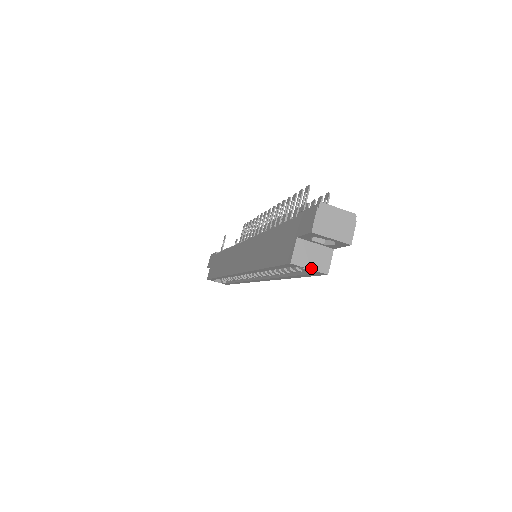
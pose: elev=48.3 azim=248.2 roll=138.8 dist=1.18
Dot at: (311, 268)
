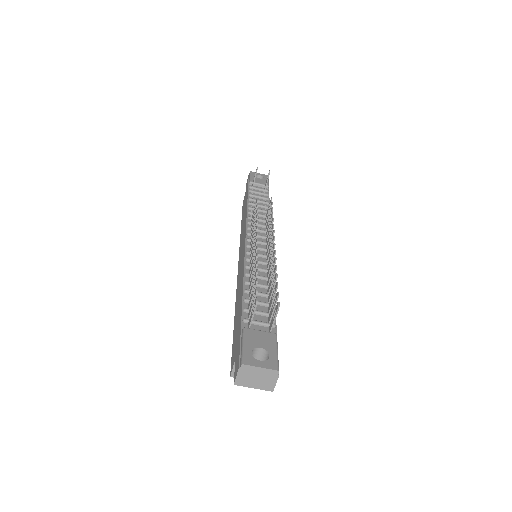
Dot at: occluded
